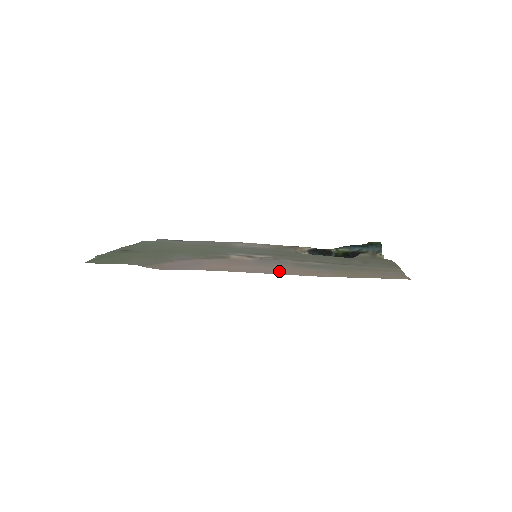
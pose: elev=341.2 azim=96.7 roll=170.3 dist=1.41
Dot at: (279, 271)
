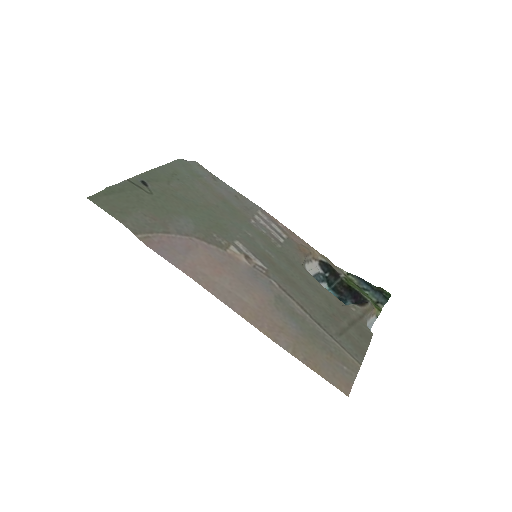
Dot at: (248, 308)
